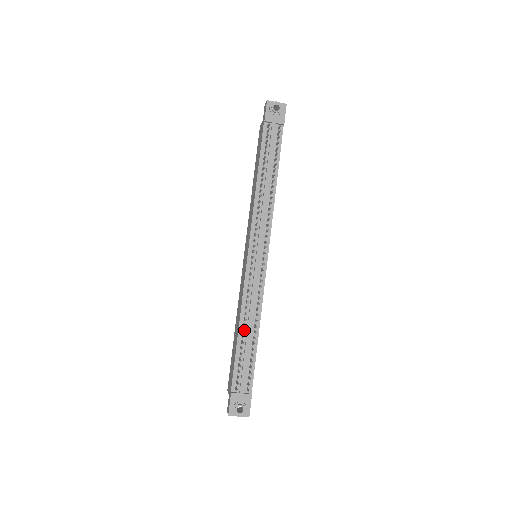
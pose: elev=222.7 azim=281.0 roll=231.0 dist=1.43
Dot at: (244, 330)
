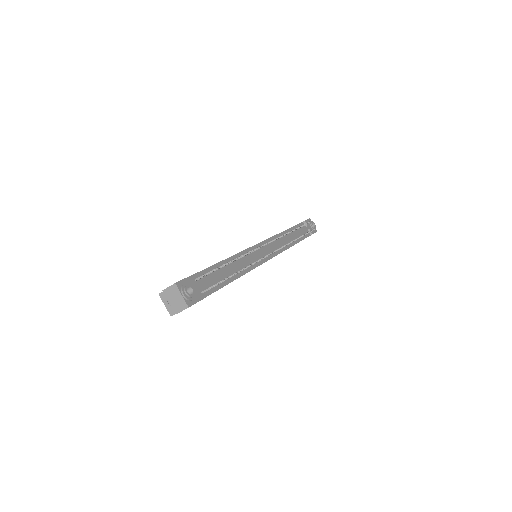
Dot at: occluded
